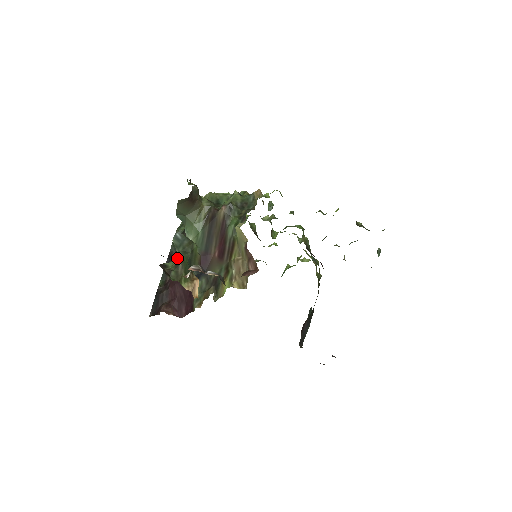
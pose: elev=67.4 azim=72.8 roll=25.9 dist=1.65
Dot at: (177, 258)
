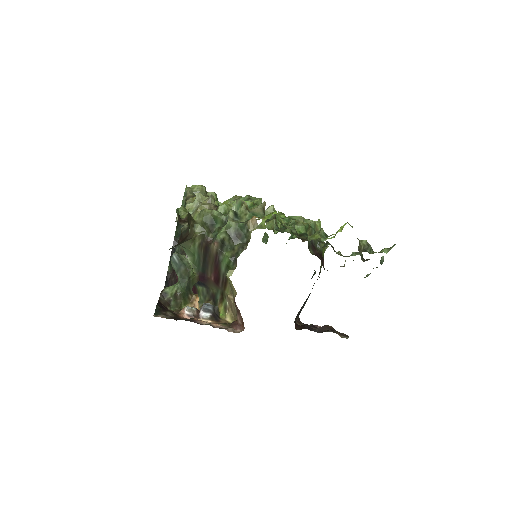
Dot at: (181, 248)
